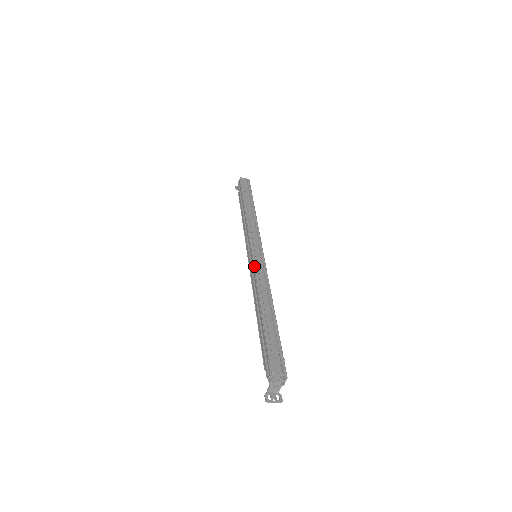
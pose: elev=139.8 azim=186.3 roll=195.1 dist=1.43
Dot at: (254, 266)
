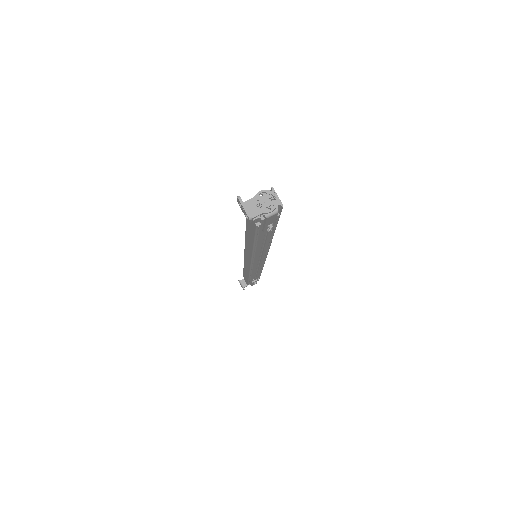
Dot at: occluded
